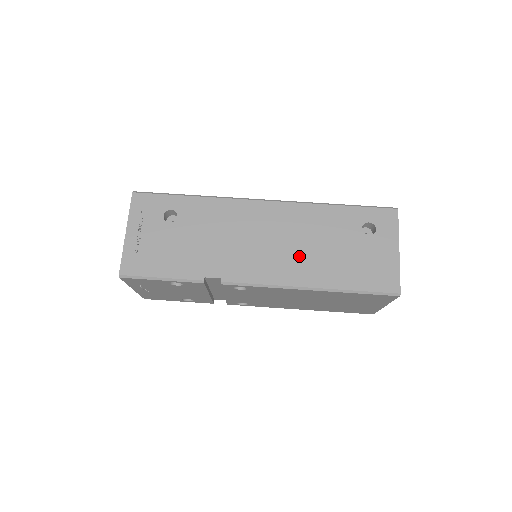
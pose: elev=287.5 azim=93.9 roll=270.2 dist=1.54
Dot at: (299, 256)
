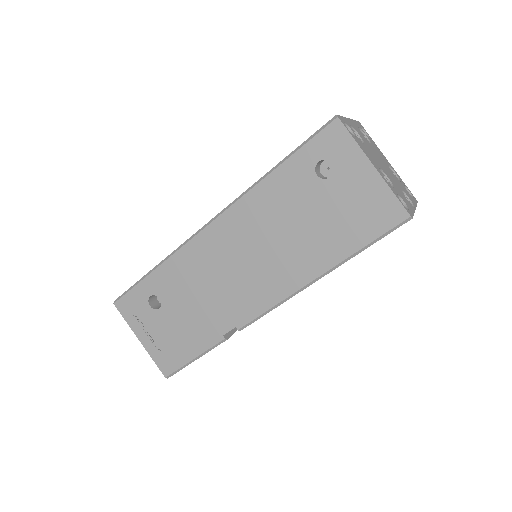
Dot at: (281, 256)
